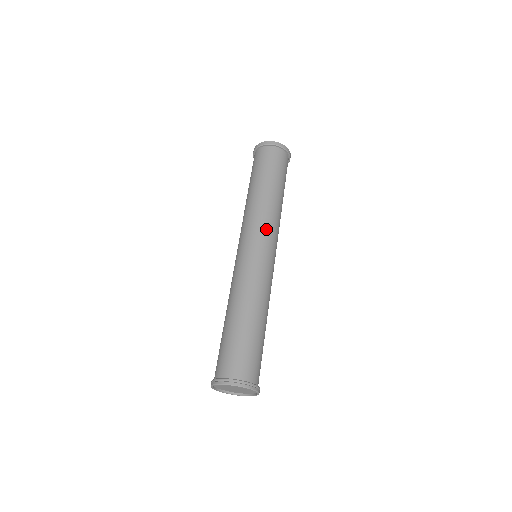
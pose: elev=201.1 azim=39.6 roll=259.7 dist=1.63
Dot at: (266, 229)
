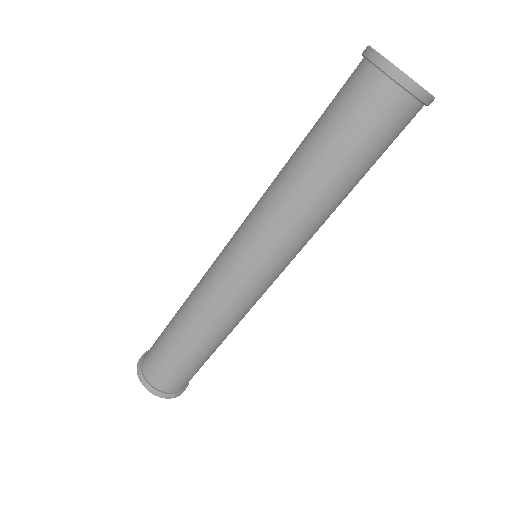
Dot at: (262, 238)
